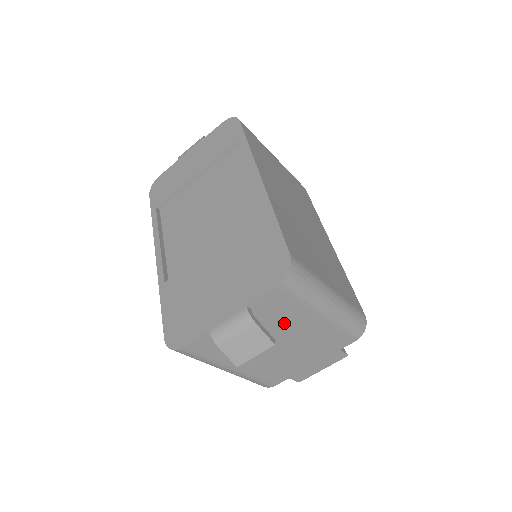
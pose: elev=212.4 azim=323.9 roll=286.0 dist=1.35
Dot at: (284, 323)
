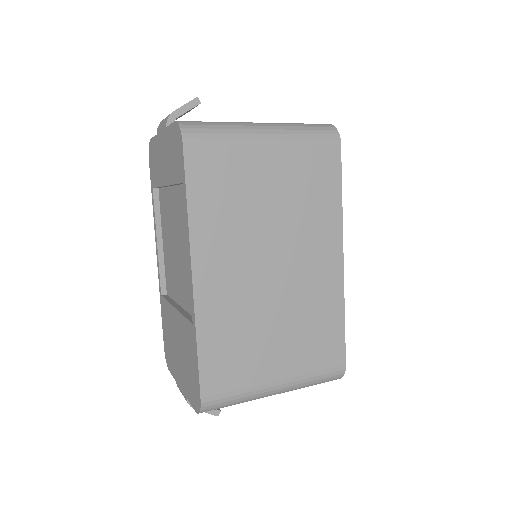
Dot at: occluded
